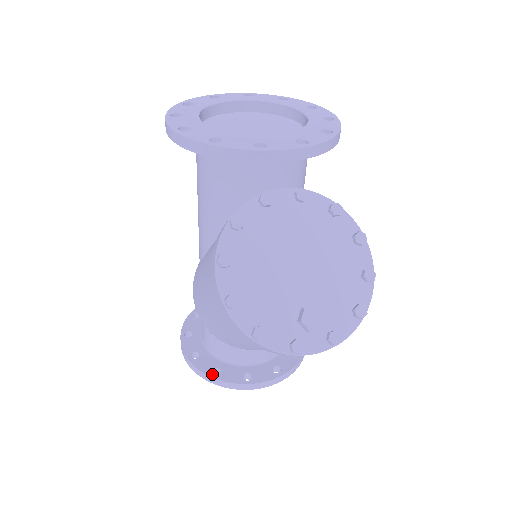
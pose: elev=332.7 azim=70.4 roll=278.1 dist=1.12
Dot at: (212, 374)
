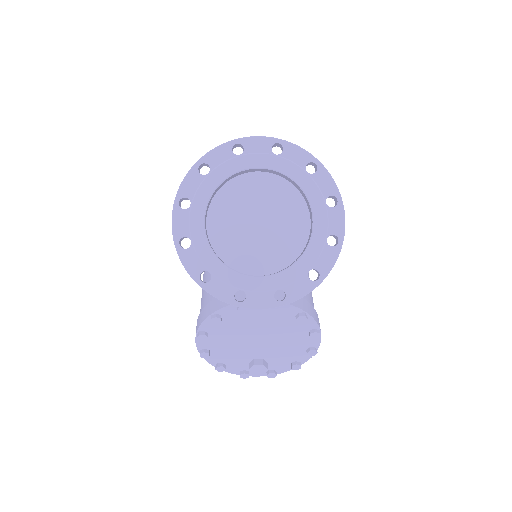
Dot at: occluded
